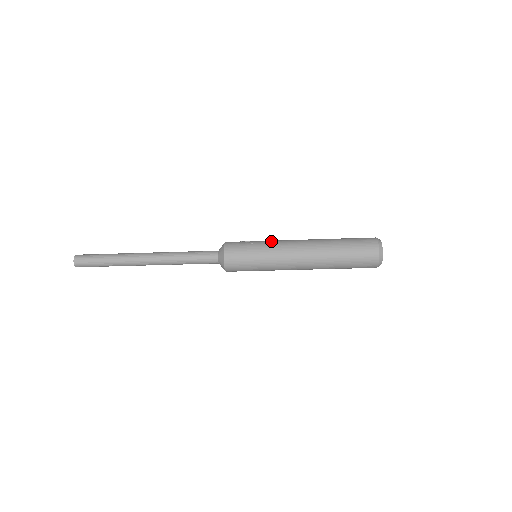
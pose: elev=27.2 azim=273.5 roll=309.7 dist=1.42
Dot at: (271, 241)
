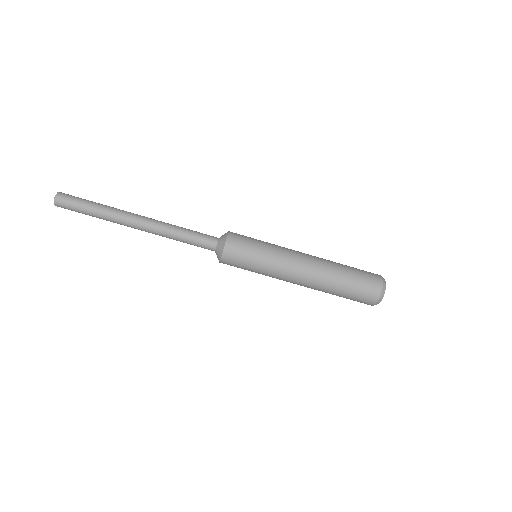
Dot at: occluded
